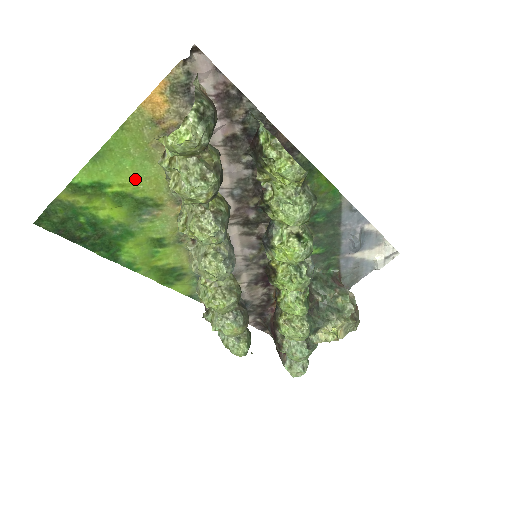
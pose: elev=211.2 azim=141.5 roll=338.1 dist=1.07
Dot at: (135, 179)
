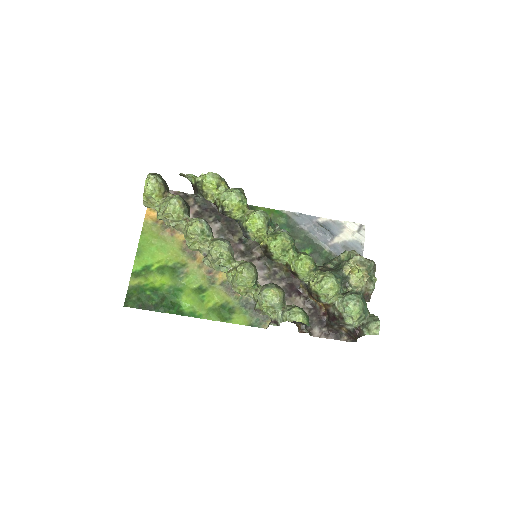
Dot at: (163, 256)
